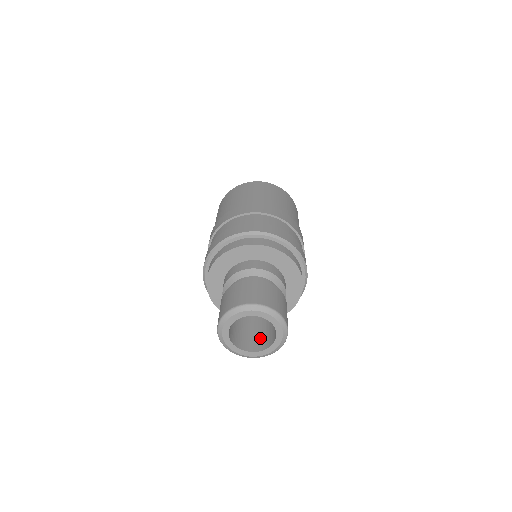
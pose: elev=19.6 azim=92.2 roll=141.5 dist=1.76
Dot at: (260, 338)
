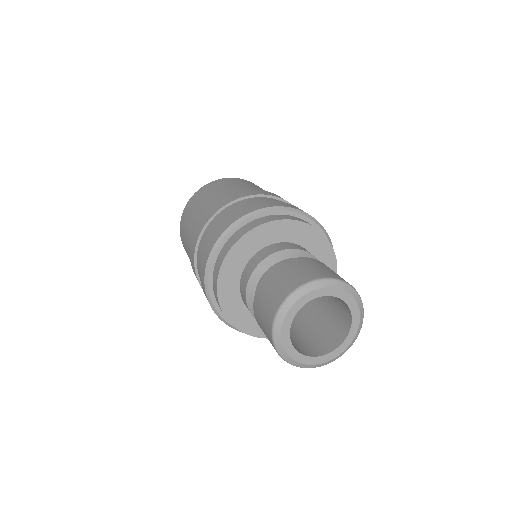
Dot at: (307, 342)
